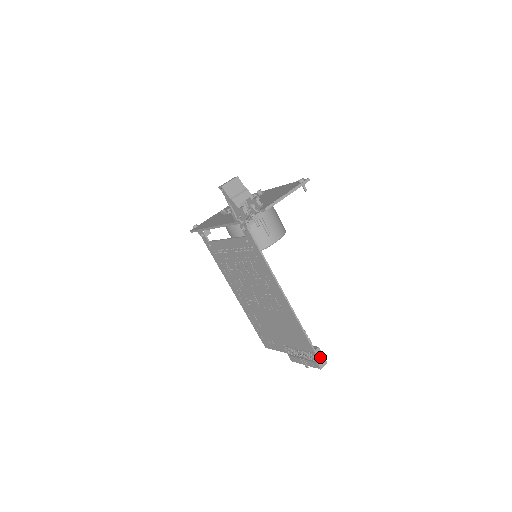
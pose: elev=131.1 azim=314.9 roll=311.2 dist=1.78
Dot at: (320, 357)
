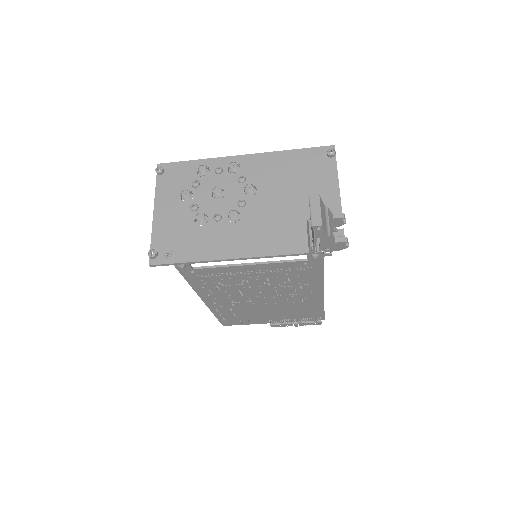
Dot at: occluded
